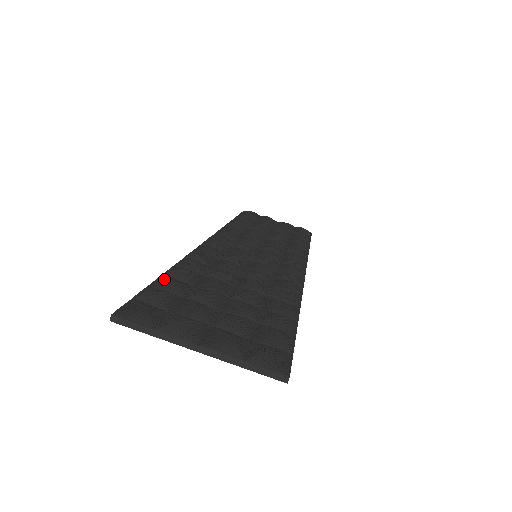
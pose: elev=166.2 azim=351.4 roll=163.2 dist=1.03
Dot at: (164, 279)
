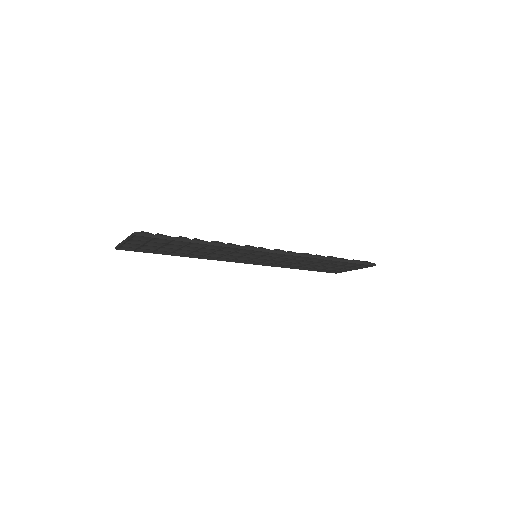
Dot at: occluded
